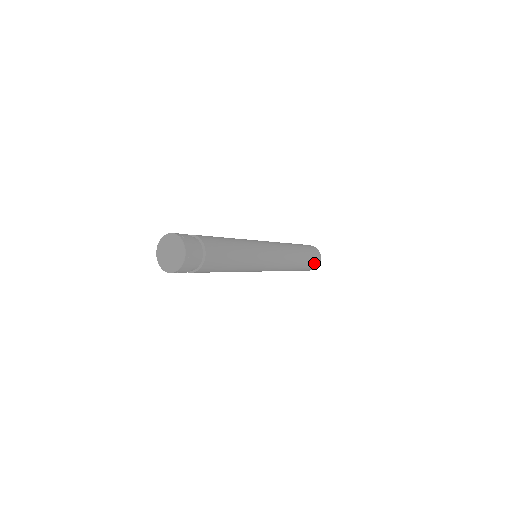
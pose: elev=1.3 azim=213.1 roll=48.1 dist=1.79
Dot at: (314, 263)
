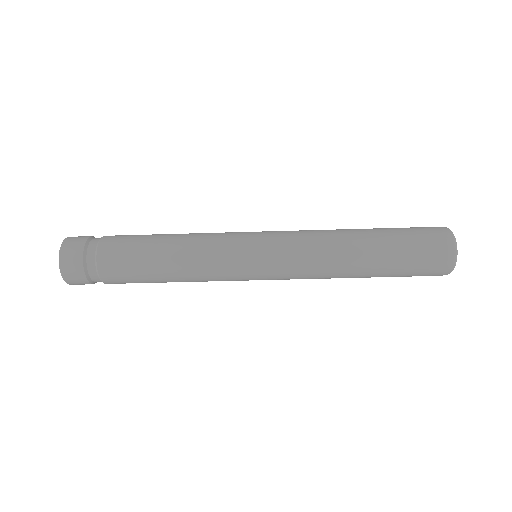
Dot at: (425, 233)
